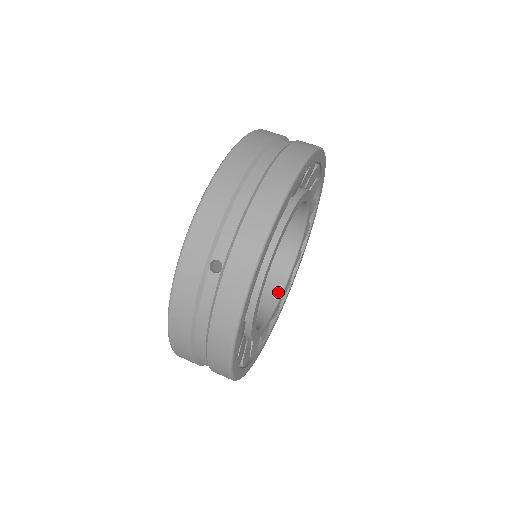
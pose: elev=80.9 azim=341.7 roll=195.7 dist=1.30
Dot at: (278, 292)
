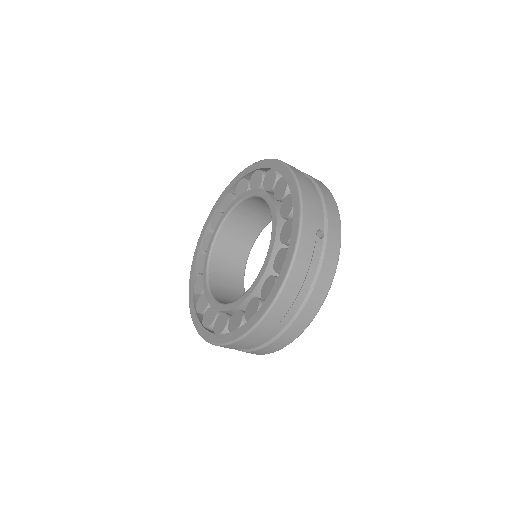
Dot at: occluded
